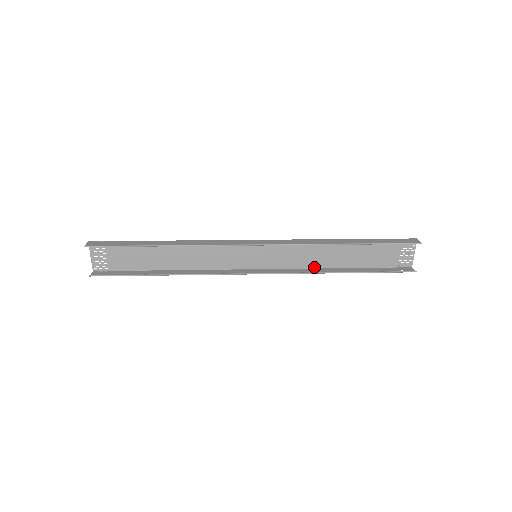
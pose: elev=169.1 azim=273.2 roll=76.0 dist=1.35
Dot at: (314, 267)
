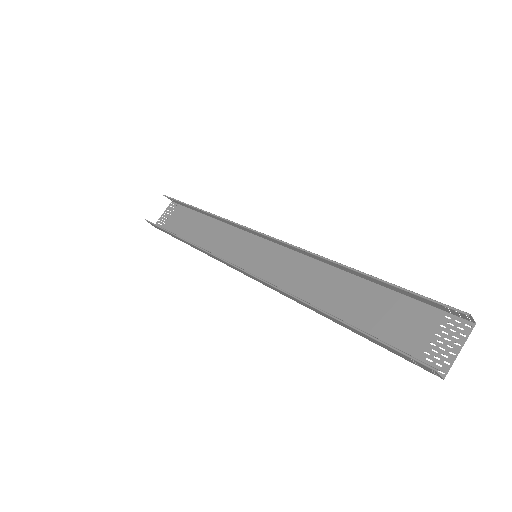
Dot at: occluded
